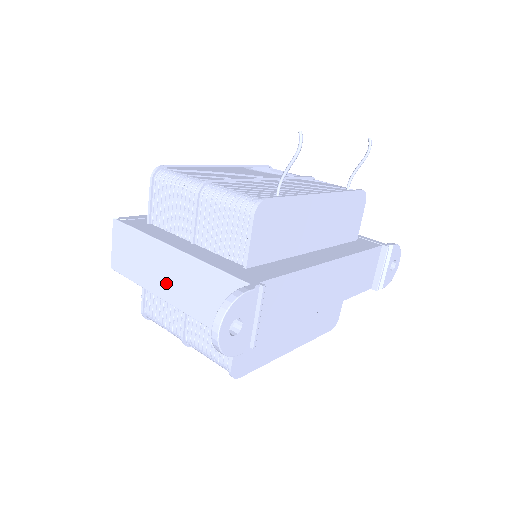
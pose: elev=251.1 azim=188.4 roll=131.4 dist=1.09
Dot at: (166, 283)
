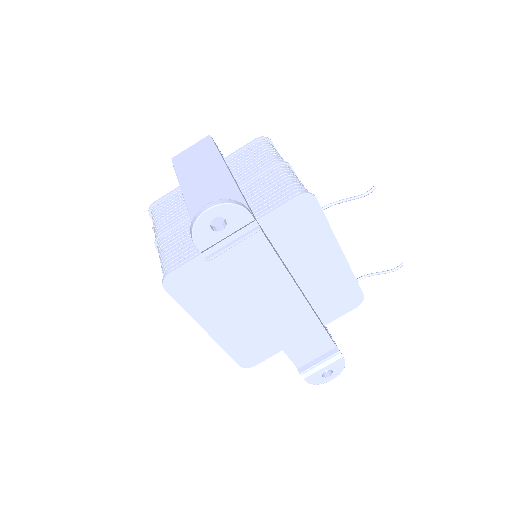
Dot at: (198, 186)
